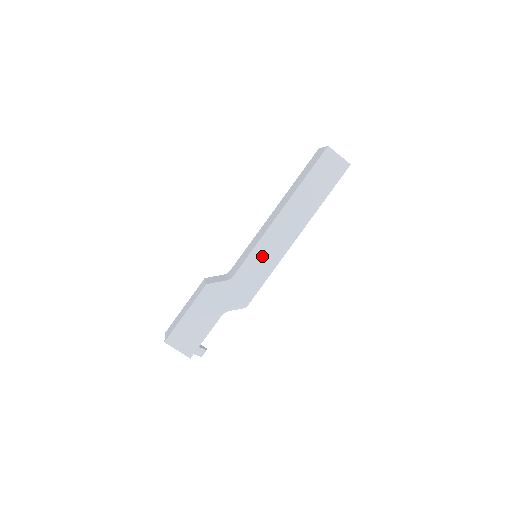
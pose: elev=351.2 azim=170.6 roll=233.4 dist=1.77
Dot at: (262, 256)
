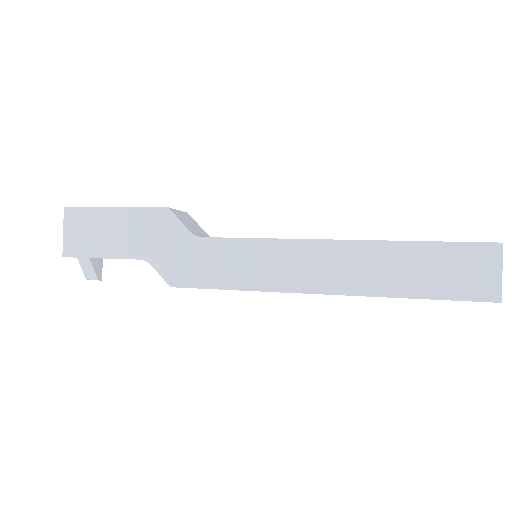
Dot at: (256, 259)
